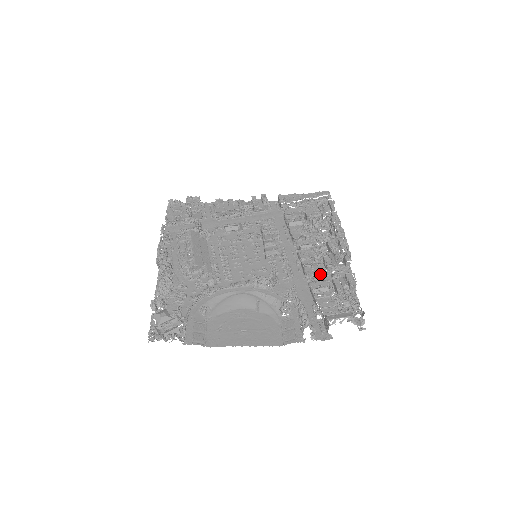
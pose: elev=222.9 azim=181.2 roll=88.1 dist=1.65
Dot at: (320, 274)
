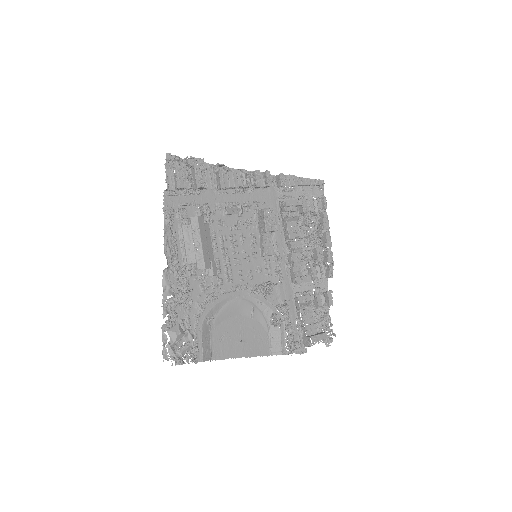
Dot at: (304, 282)
